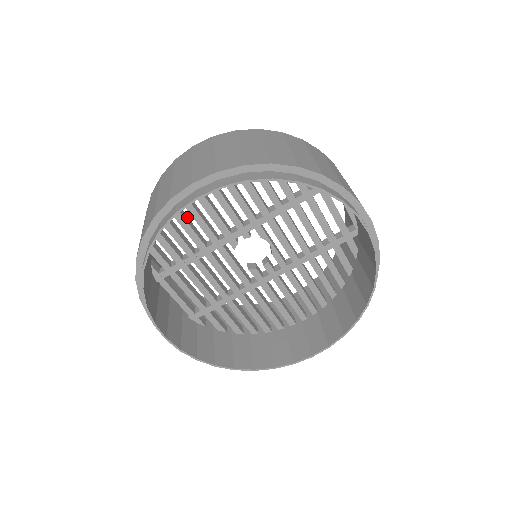
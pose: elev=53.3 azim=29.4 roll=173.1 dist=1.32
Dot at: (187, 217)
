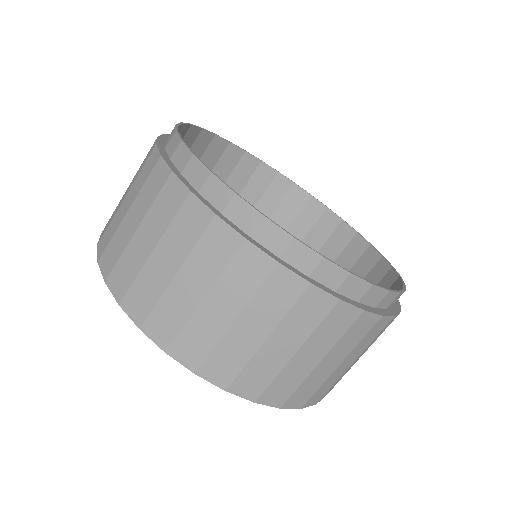
Dot at: occluded
